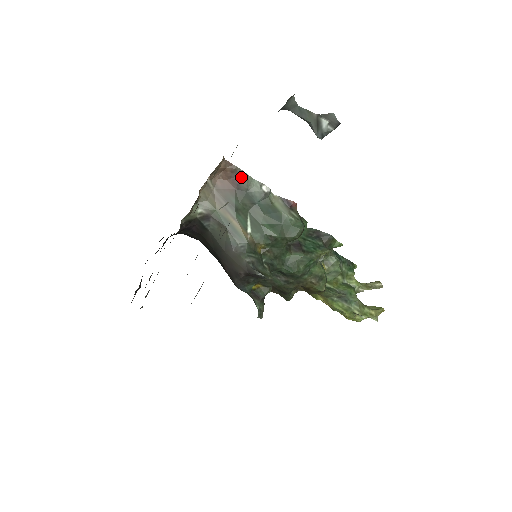
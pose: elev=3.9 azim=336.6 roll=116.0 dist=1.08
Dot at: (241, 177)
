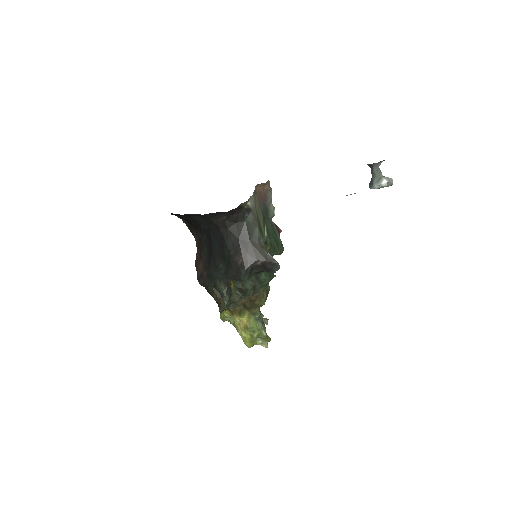
Dot at: (269, 196)
